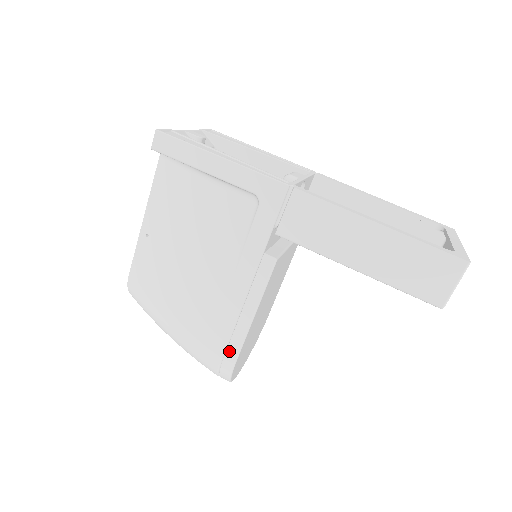
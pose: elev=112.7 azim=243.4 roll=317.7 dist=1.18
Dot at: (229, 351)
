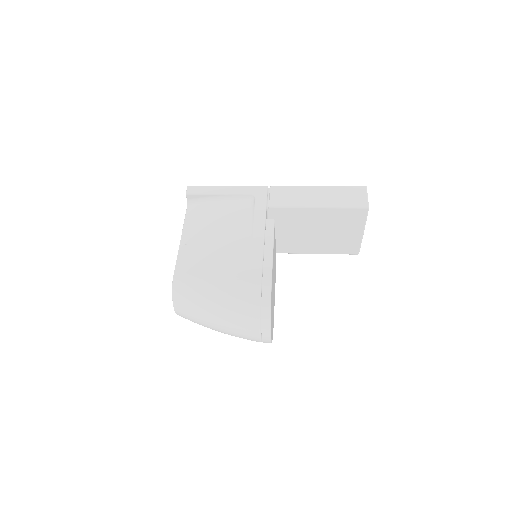
Dot at: (264, 278)
